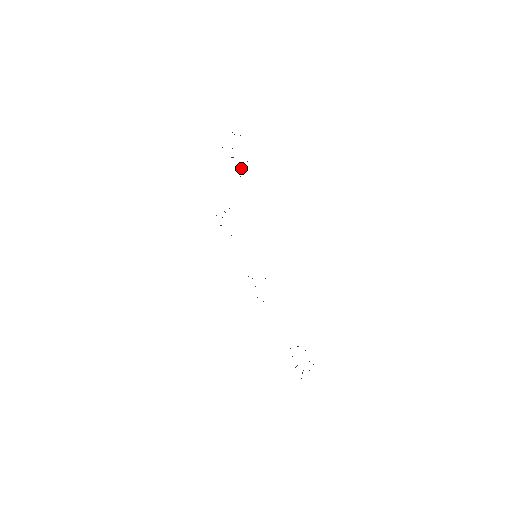
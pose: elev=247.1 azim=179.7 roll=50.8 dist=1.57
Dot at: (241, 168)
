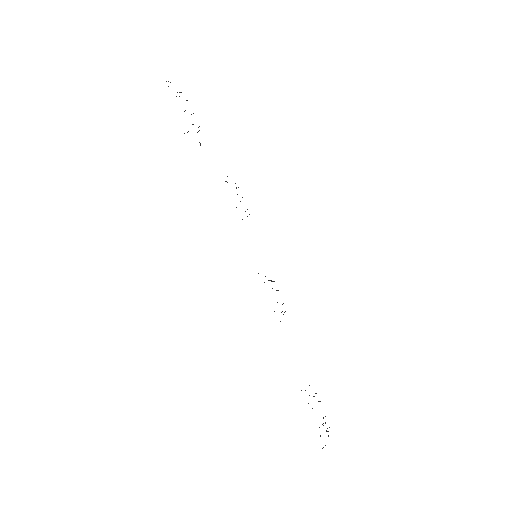
Dot at: occluded
